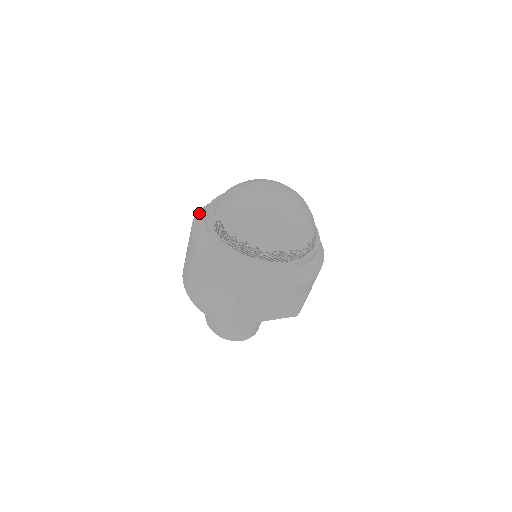
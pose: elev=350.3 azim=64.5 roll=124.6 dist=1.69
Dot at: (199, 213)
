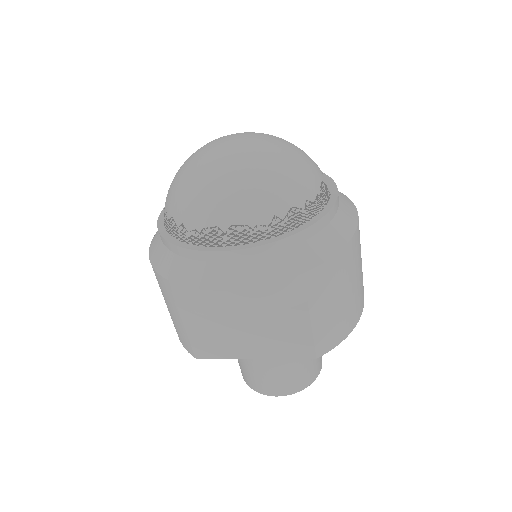
Dot at: occluded
